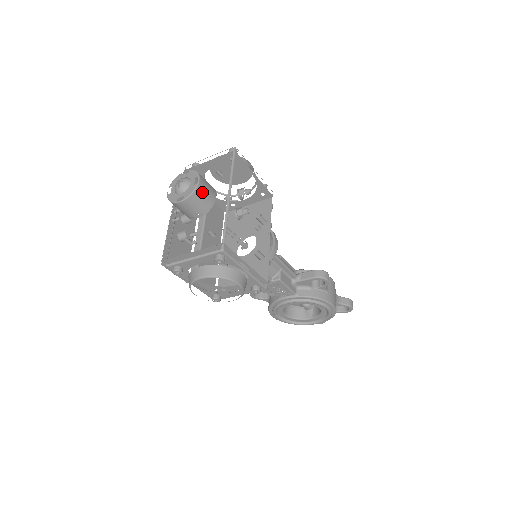
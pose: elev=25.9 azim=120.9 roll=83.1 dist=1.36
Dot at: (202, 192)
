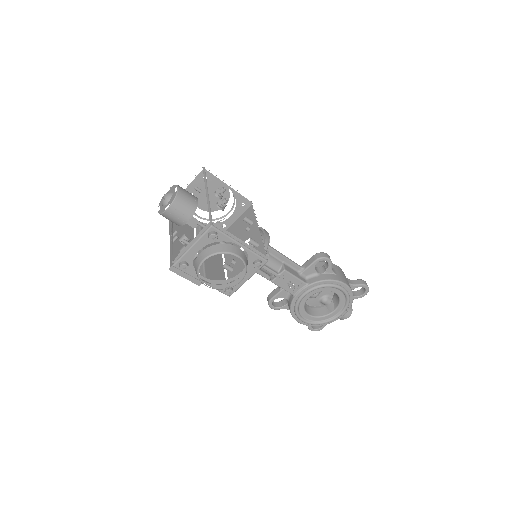
Dot at: (184, 196)
